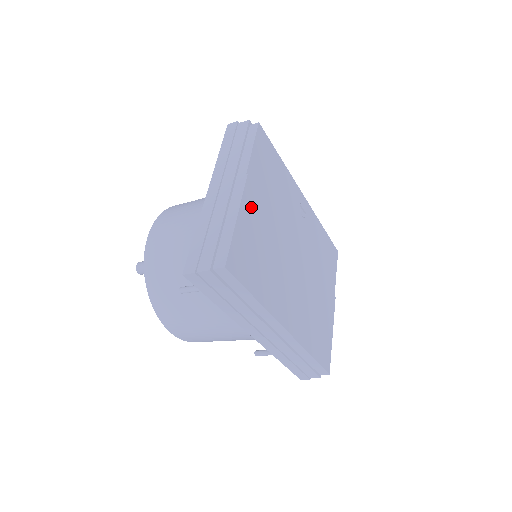
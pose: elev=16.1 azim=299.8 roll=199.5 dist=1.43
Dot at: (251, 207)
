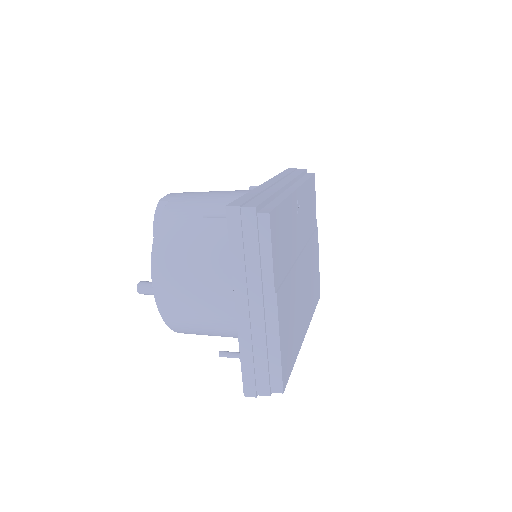
Dot at: (282, 313)
